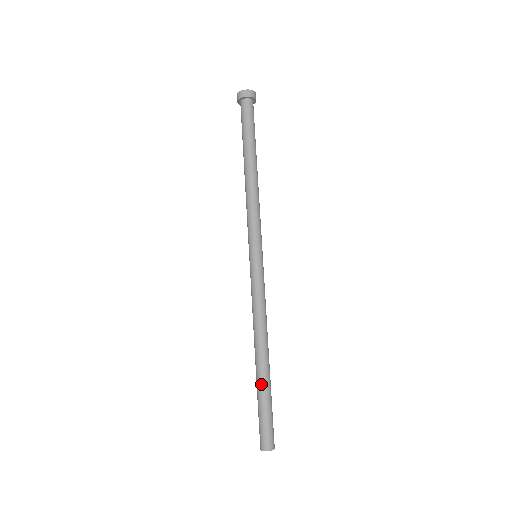
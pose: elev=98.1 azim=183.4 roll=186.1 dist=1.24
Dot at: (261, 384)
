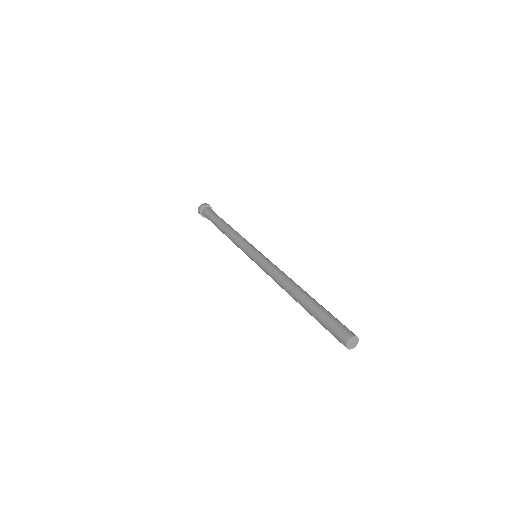
Dot at: (312, 302)
